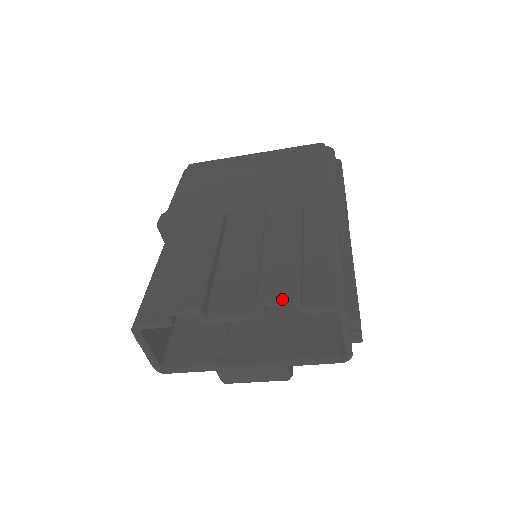
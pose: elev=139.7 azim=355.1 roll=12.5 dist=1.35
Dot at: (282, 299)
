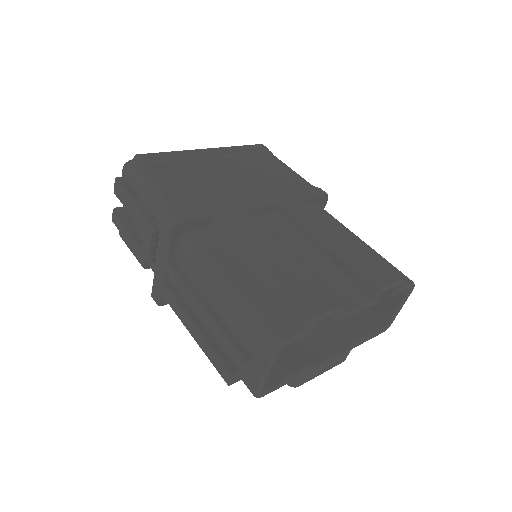
Dot at: (394, 282)
